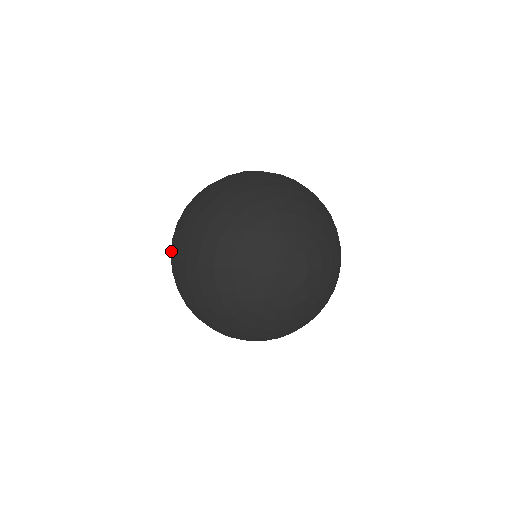
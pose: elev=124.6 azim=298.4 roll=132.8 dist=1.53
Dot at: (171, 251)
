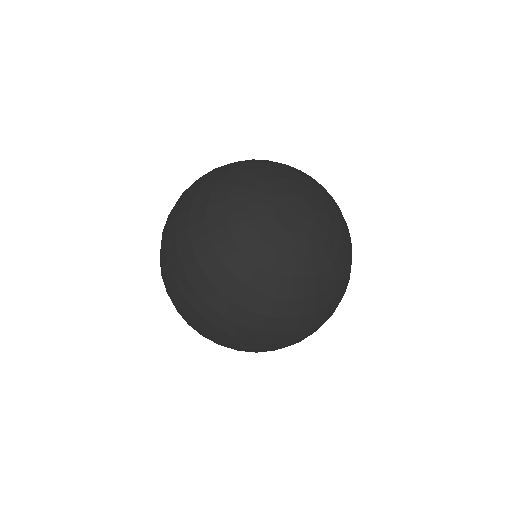
Dot at: occluded
